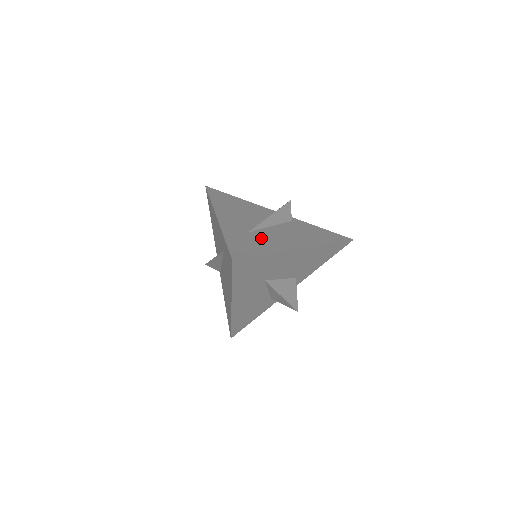
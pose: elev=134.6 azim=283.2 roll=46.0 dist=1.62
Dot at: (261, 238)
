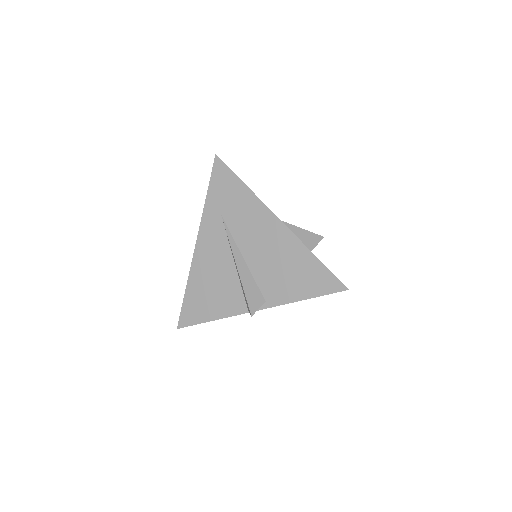
Dot at: occluded
